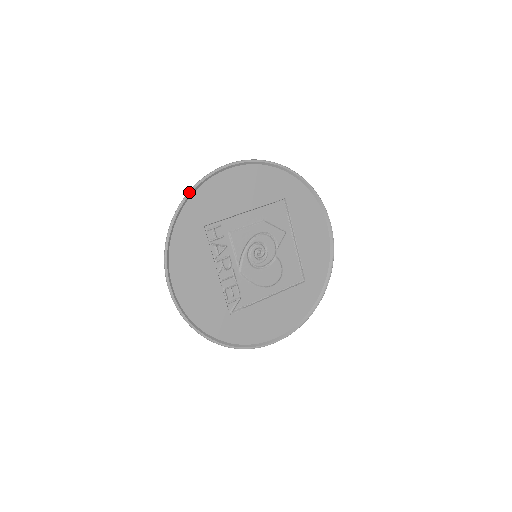
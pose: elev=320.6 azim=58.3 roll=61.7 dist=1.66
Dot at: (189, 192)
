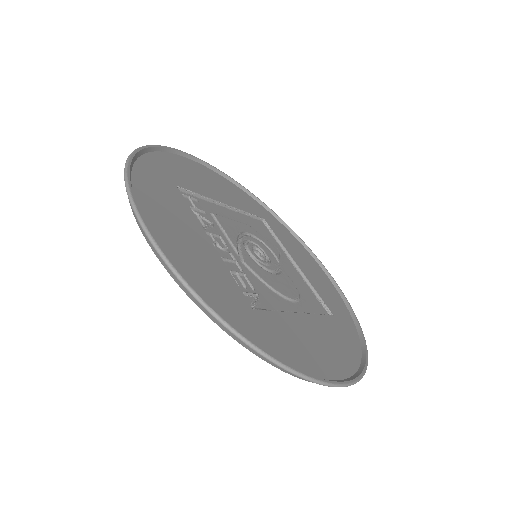
Dot at: (150, 145)
